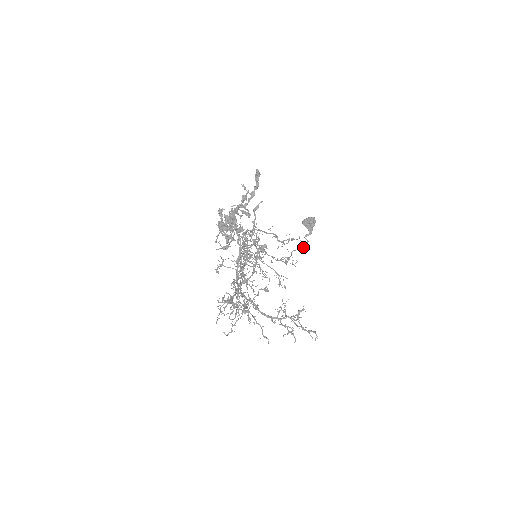
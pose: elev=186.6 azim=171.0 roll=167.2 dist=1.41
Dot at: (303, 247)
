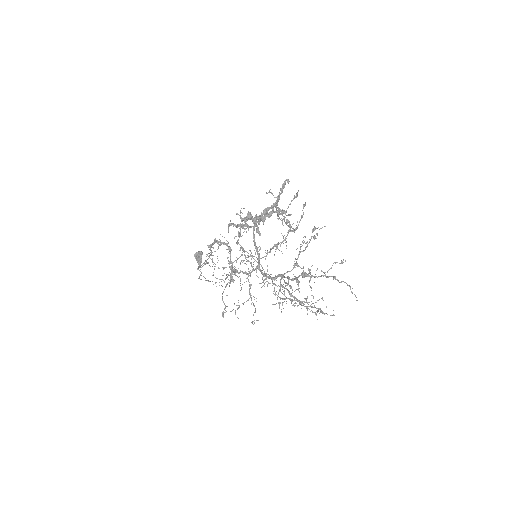
Dot at: occluded
